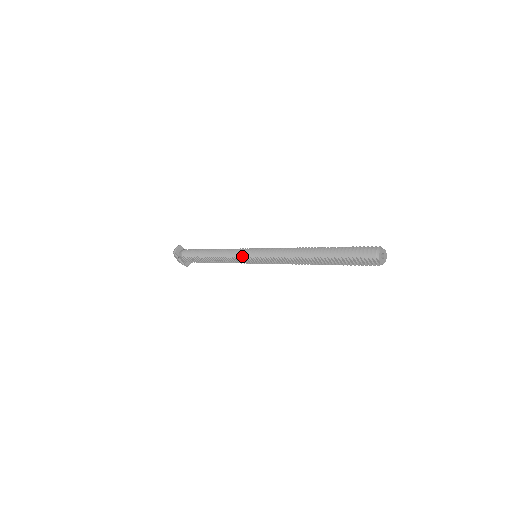
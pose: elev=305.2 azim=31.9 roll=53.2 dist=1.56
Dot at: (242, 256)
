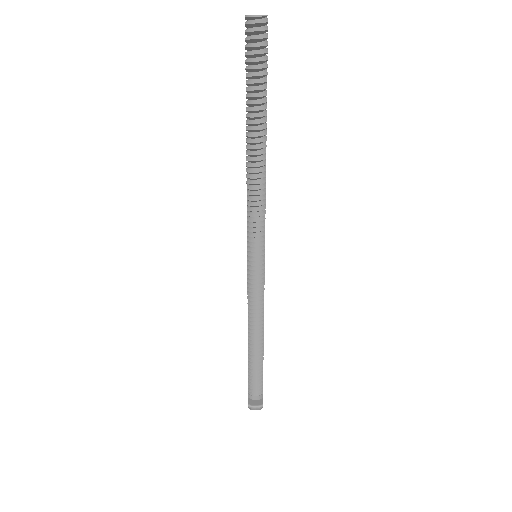
Dot at: occluded
